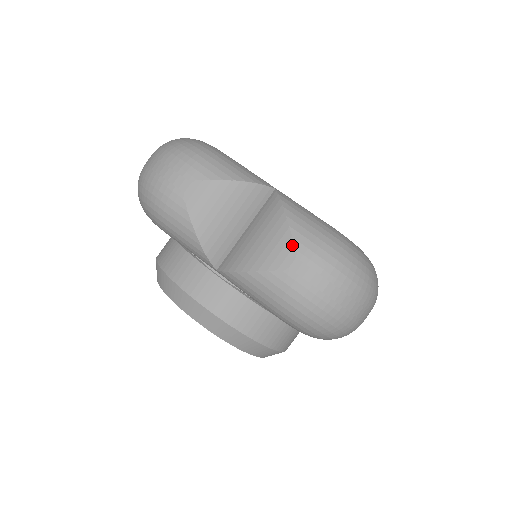
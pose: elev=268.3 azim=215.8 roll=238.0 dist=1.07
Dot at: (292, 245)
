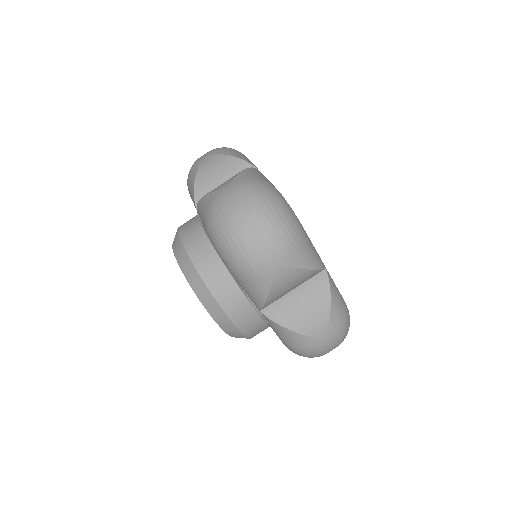
Dot at: (233, 179)
